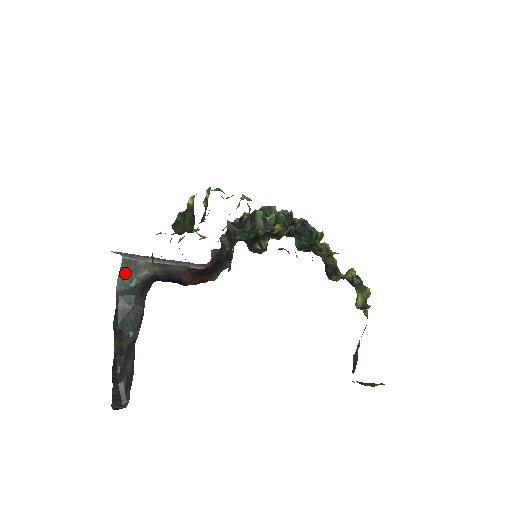
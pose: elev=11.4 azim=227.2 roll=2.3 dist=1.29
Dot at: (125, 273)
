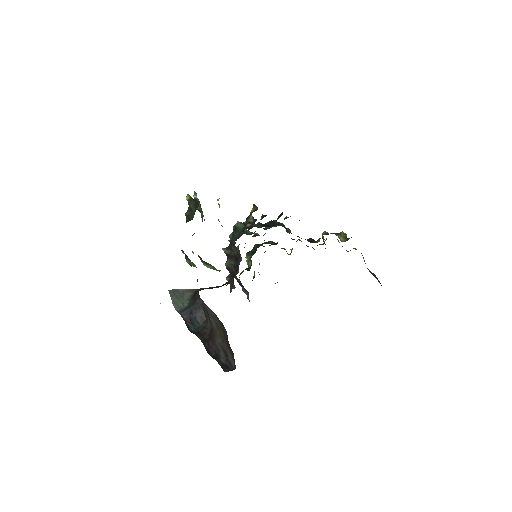
Dot at: (175, 300)
